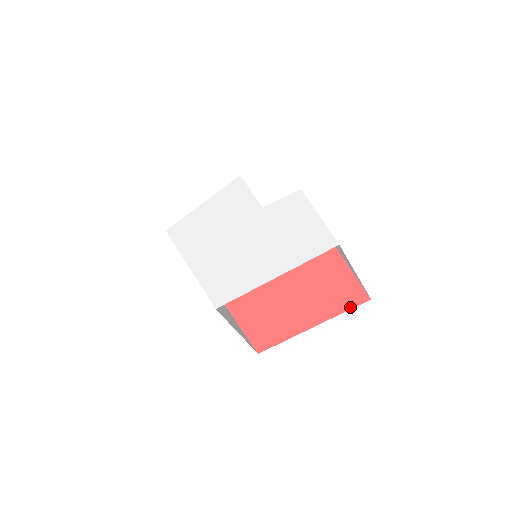
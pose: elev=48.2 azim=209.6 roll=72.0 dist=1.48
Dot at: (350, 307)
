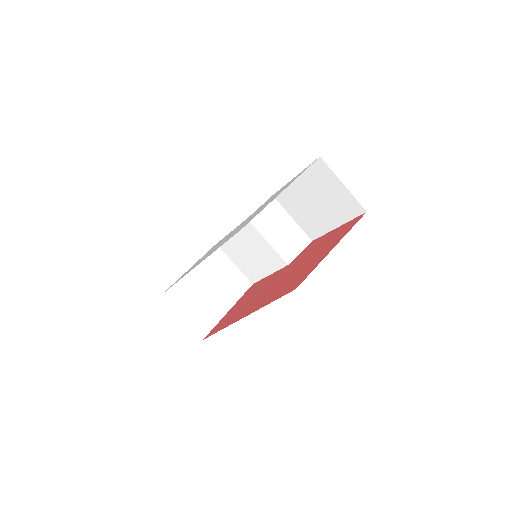
Dot at: (354, 224)
